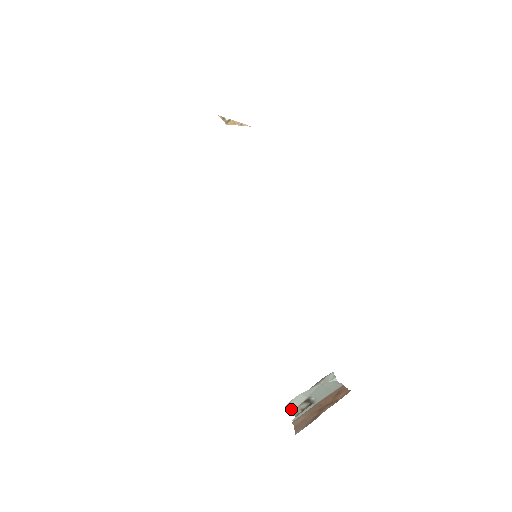
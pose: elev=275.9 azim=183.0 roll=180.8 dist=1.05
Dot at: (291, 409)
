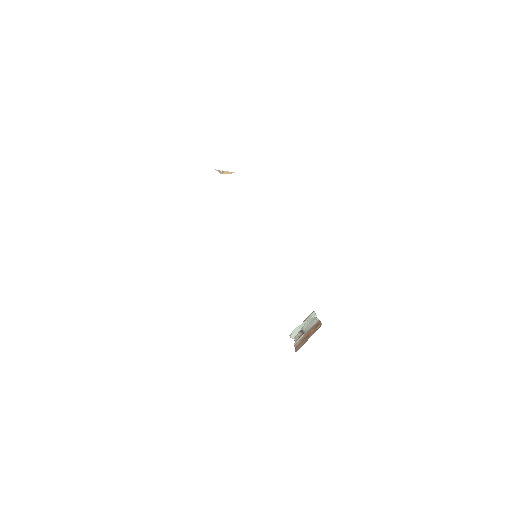
Dot at: (293, 337)
